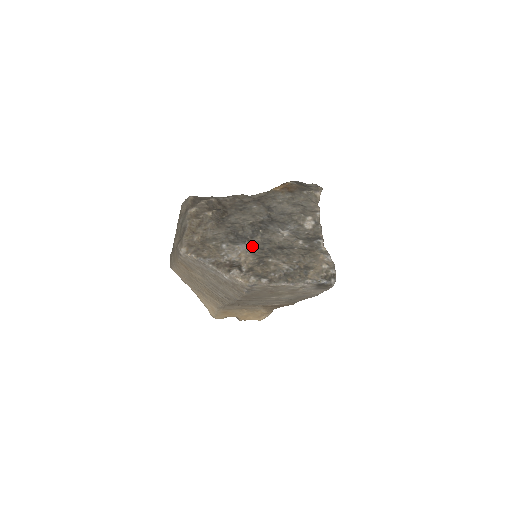
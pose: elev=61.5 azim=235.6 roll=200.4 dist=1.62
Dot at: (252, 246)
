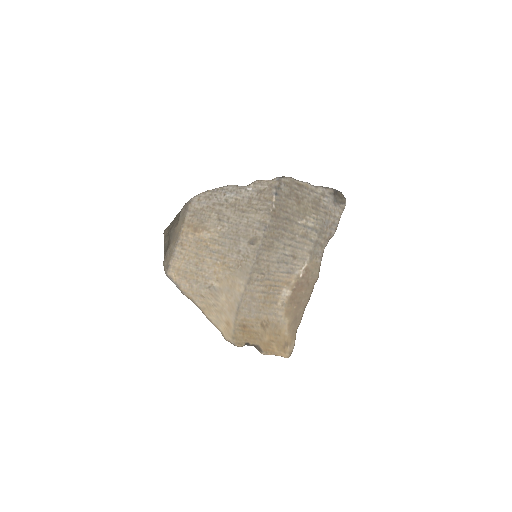
Dot at: occluded
